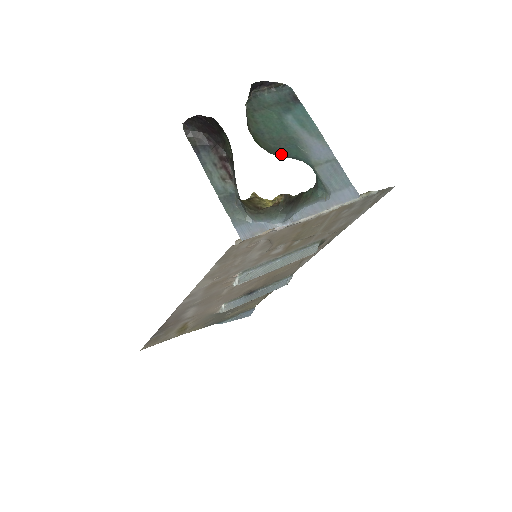
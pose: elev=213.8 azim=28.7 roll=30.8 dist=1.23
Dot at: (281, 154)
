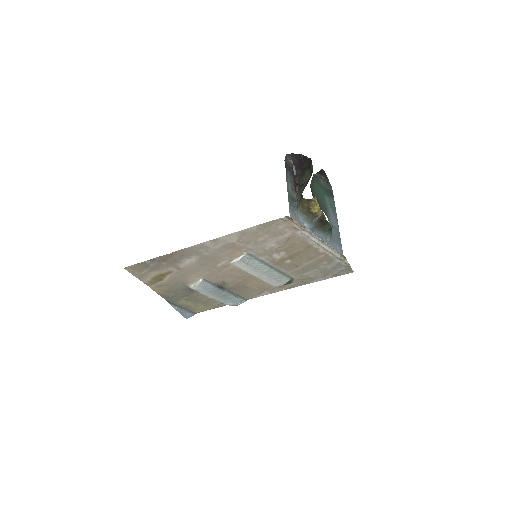
Dot at: (319, 206)
